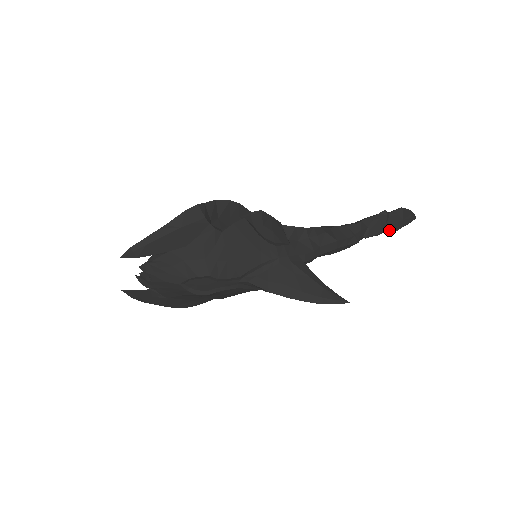
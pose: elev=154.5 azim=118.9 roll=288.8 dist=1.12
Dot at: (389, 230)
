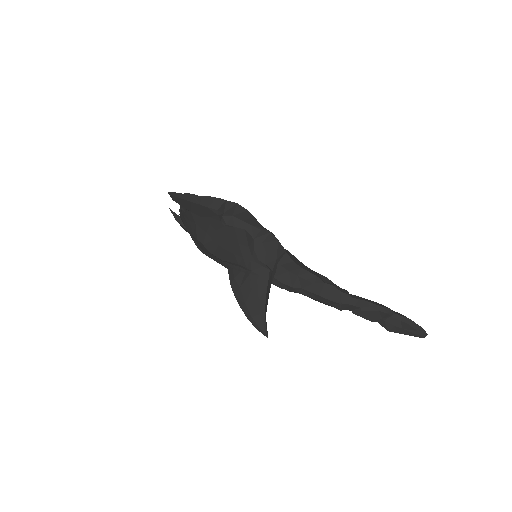
Dot at: (382, 325)
